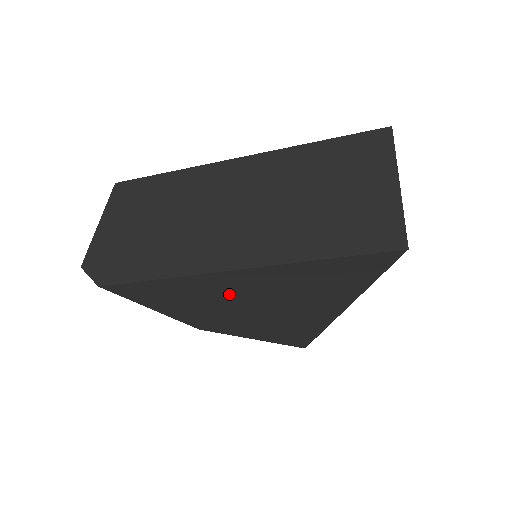
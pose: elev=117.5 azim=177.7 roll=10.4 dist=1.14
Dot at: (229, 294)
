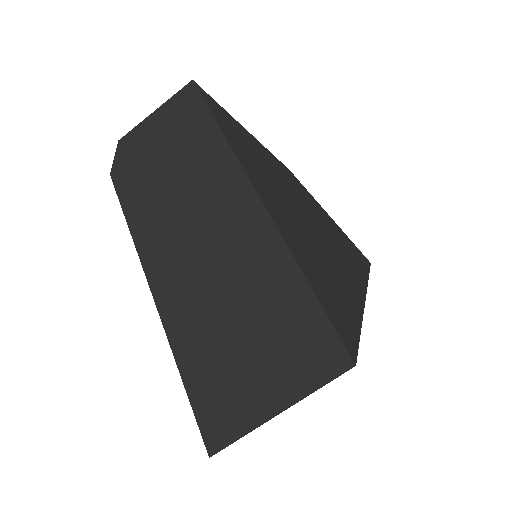
Dot at: occluded
